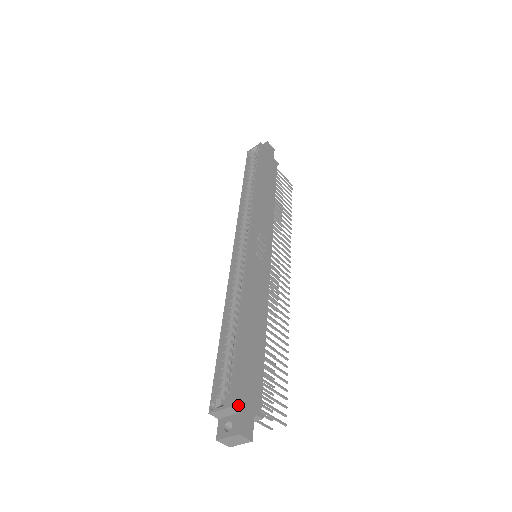
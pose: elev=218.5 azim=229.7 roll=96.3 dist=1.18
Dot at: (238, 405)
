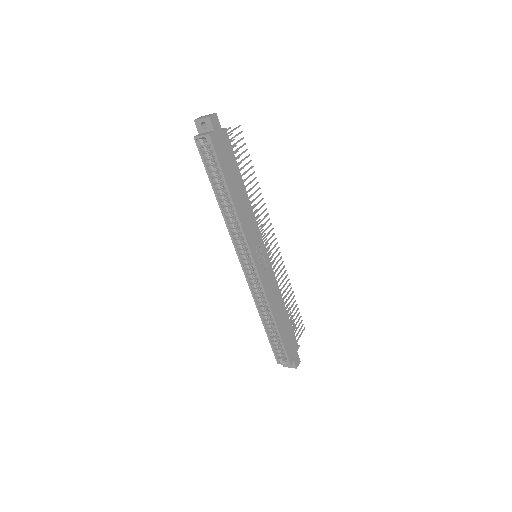
Dot at: (292, 360)
